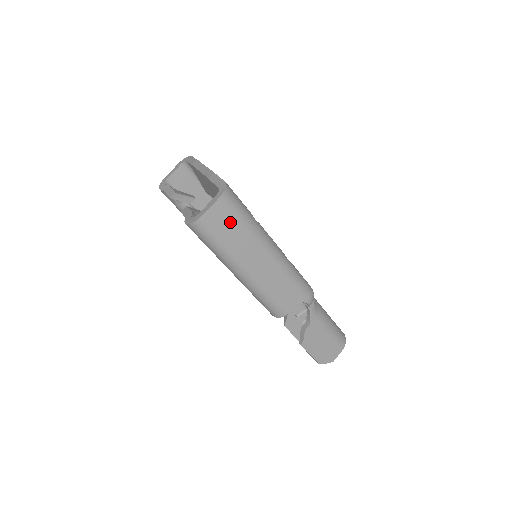
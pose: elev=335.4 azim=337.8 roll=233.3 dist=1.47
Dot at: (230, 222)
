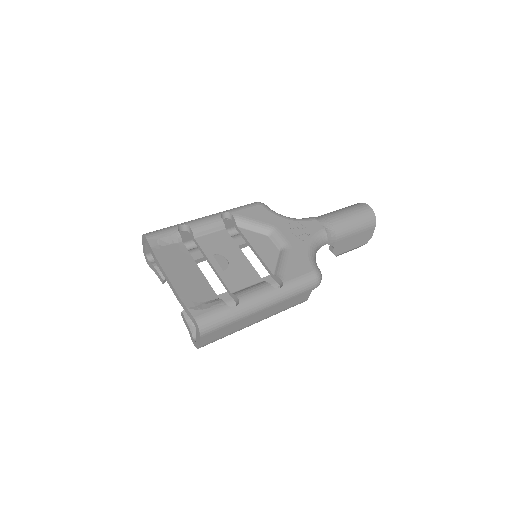
Dot at: (220, 331)
